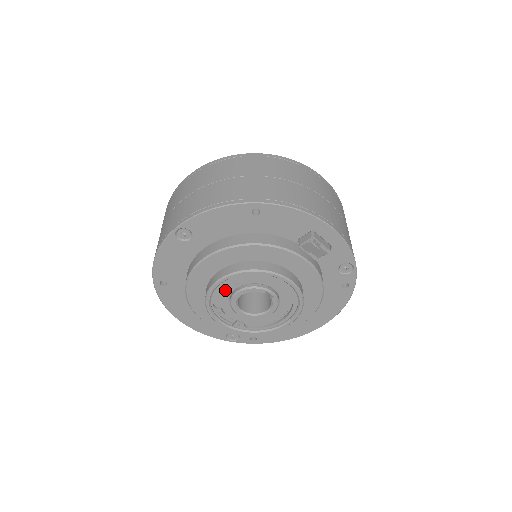
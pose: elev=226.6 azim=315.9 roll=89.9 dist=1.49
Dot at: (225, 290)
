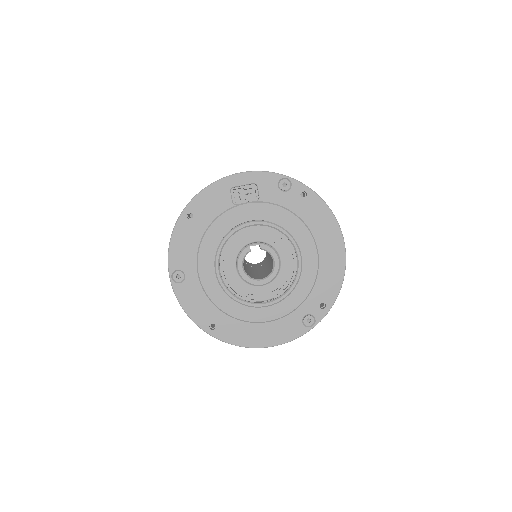
Dot at: (233, 278)
